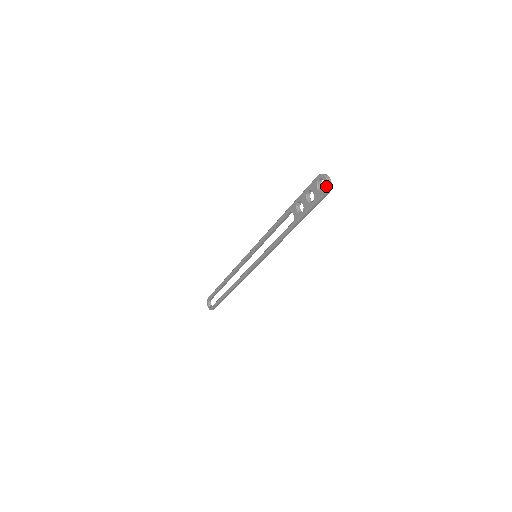
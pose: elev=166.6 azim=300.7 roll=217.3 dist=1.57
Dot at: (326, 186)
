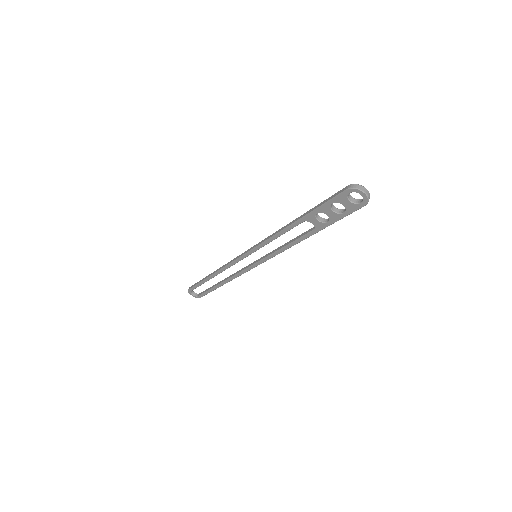
Dot at: (366, 200)
